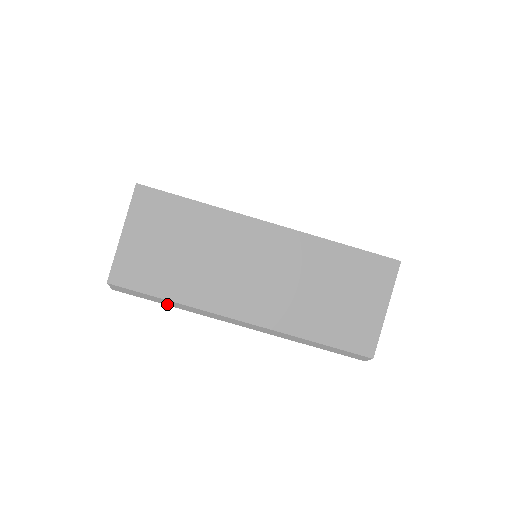
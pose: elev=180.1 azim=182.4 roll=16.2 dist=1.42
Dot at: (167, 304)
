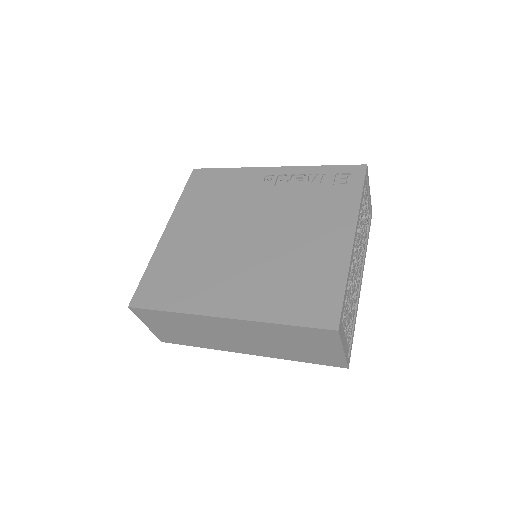
Dot at: occluded
